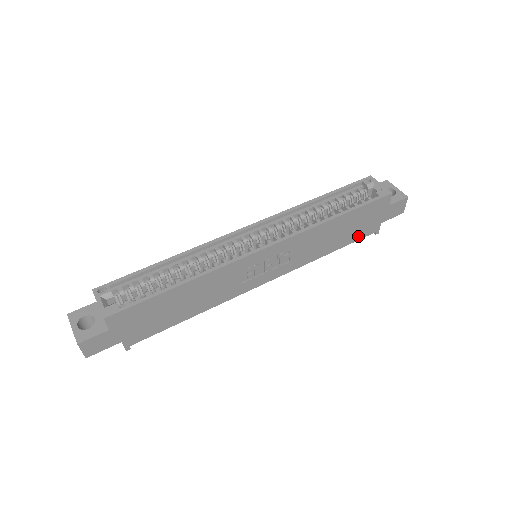
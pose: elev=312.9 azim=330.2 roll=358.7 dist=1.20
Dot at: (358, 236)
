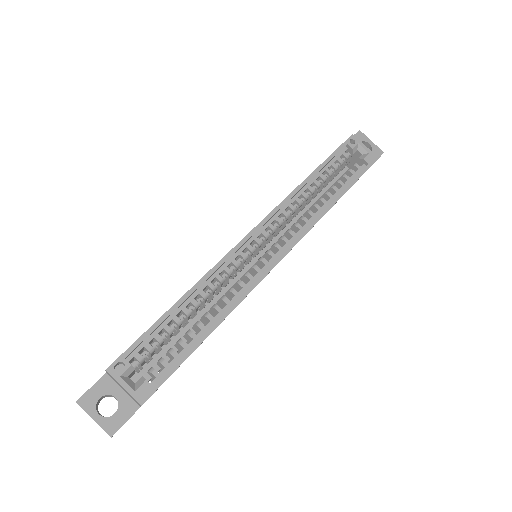
Dot at: occluded
